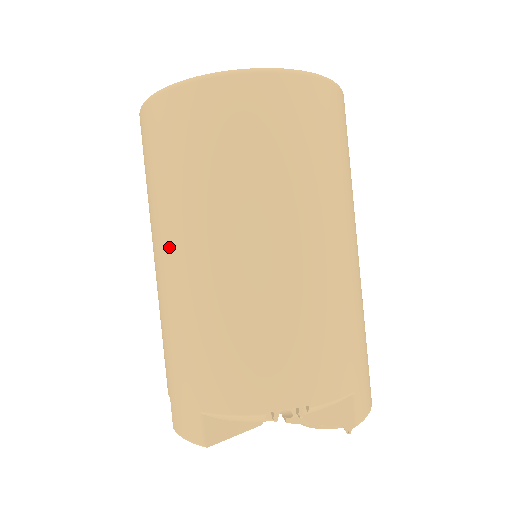
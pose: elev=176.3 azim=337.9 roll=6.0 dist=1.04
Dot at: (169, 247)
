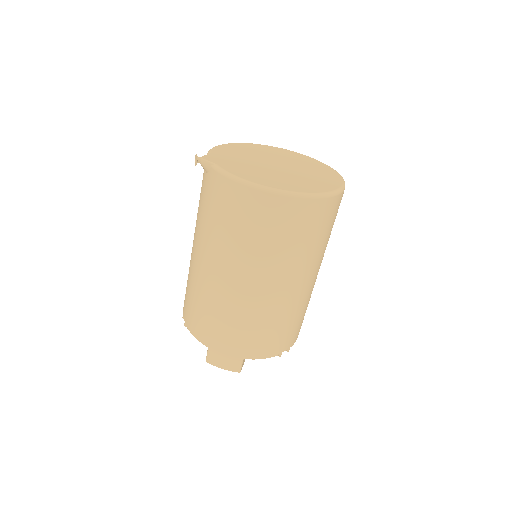
Dot at: (248, 280)
